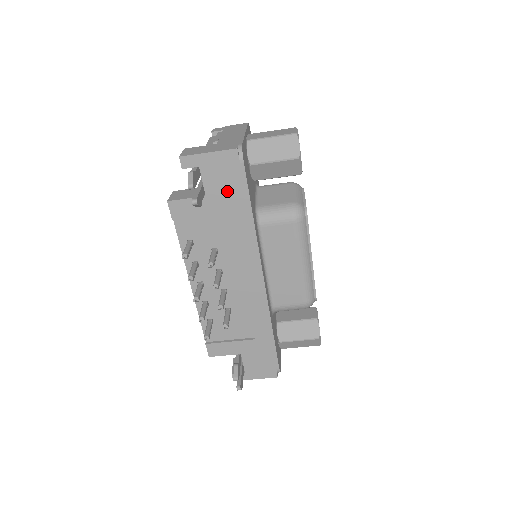
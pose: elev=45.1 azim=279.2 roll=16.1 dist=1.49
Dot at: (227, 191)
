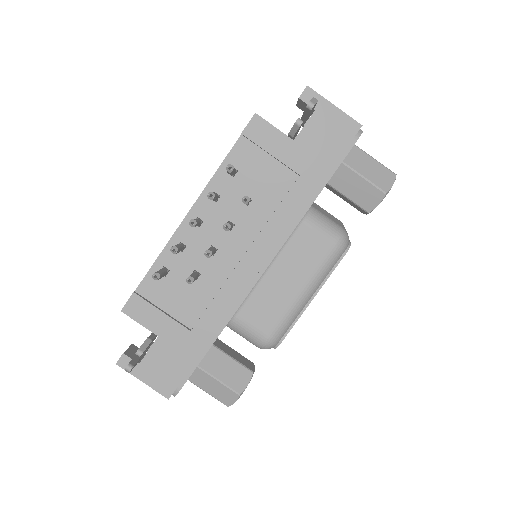
Dot at: (317, 154)
